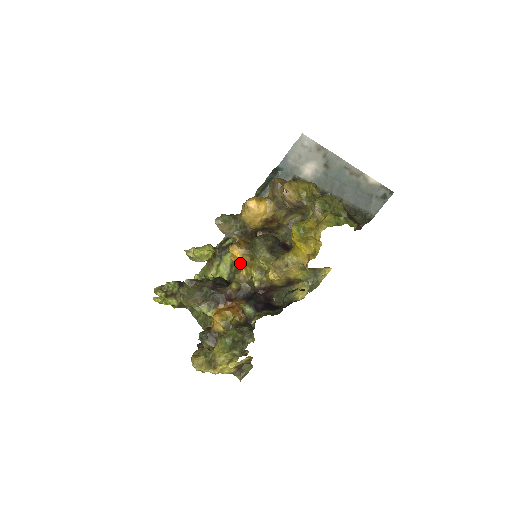
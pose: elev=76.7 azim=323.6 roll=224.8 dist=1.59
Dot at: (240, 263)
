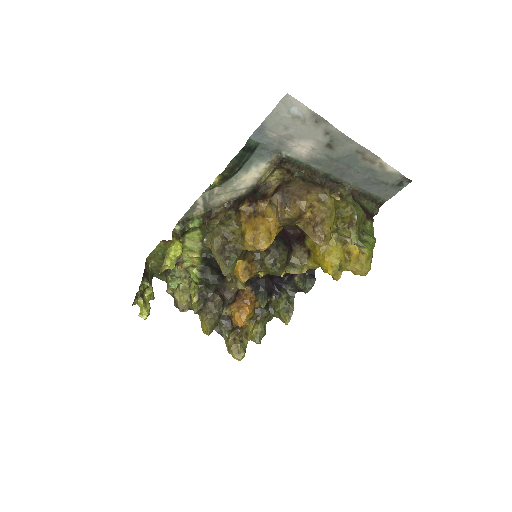
Dot at: occluded
